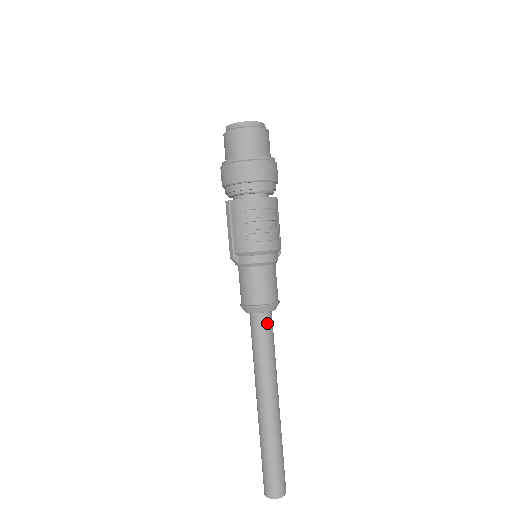
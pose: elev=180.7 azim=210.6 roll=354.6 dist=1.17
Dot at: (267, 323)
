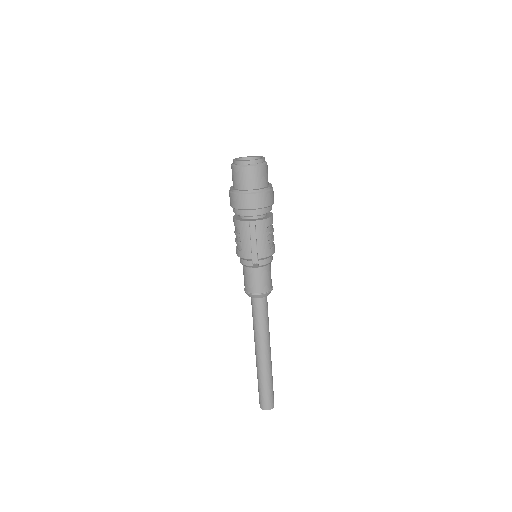
Dot at: occluded
